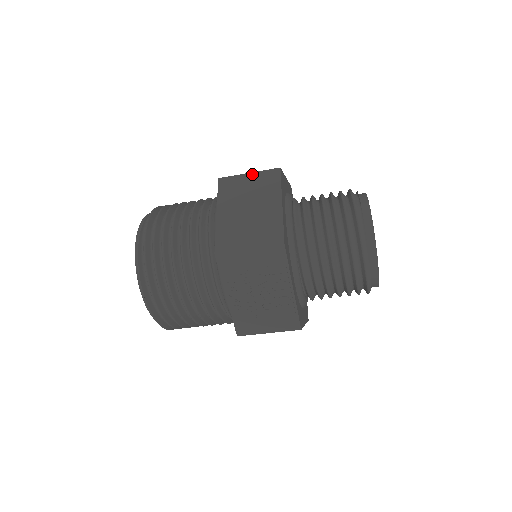
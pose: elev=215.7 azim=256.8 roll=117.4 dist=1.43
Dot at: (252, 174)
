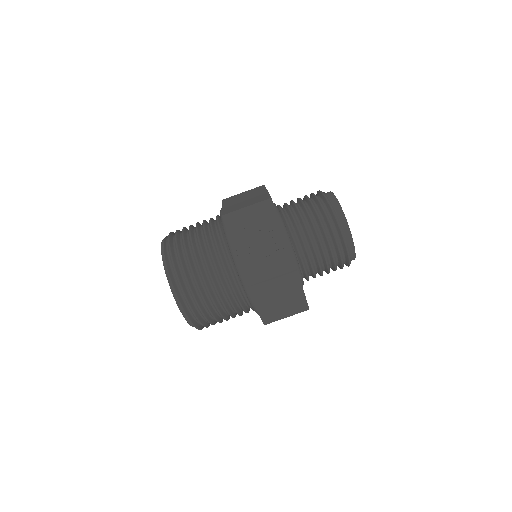
Dot at: (245, 192)
